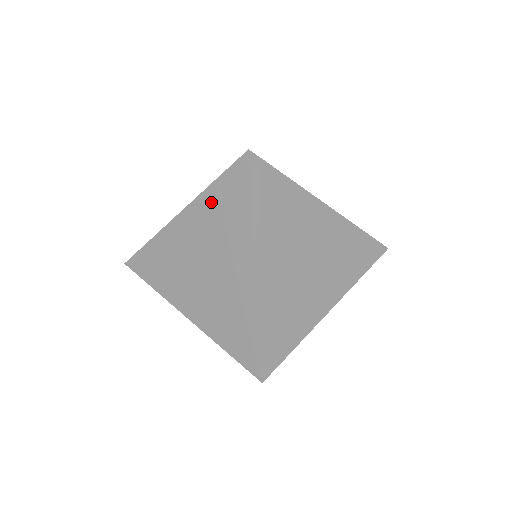
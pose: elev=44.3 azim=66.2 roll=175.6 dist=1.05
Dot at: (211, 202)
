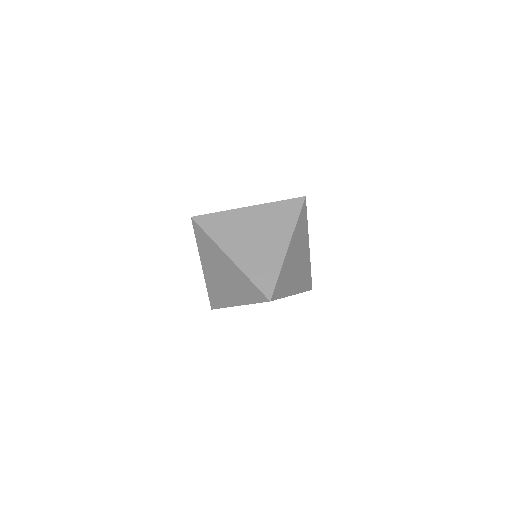
Dot at: (243, 280)
